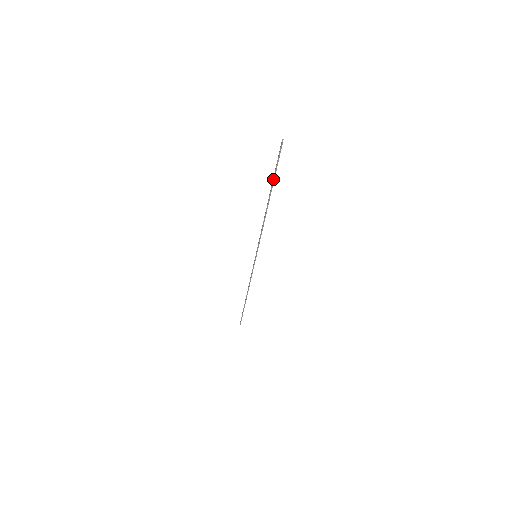
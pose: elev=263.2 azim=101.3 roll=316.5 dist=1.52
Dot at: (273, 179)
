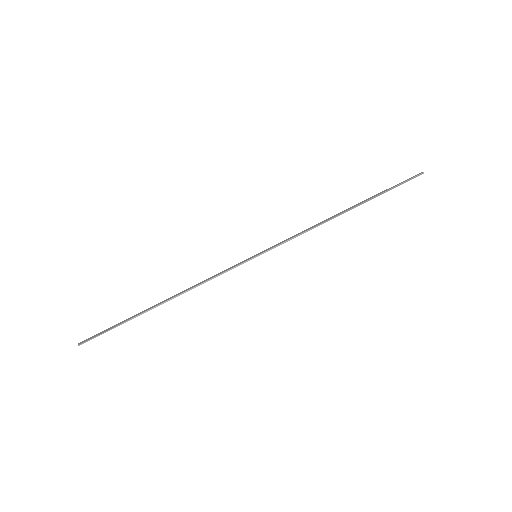
Dot at: (381, 193)
